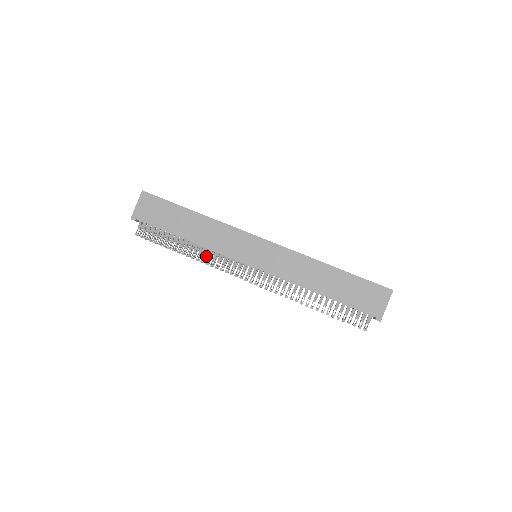
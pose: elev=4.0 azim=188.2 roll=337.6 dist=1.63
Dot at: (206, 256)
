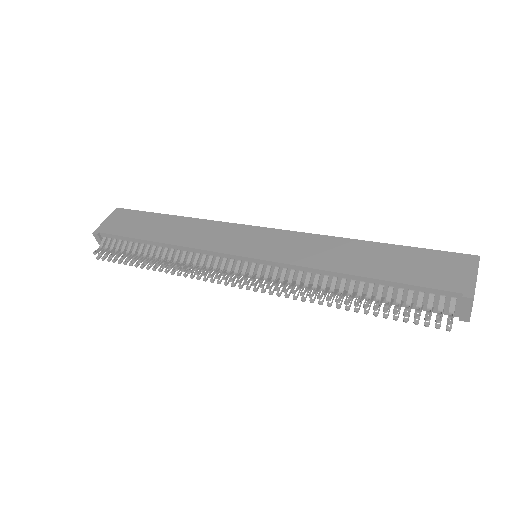
Dot at: occluded
